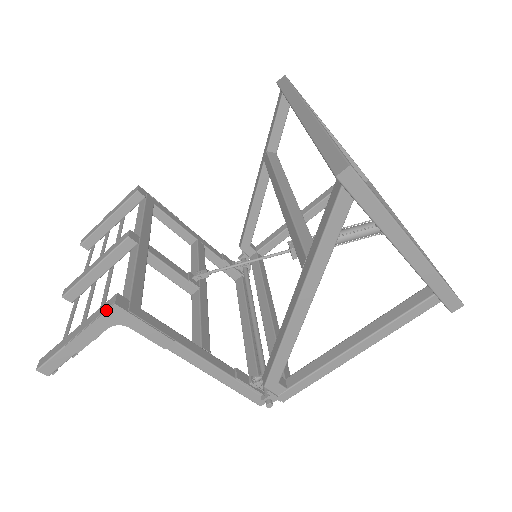
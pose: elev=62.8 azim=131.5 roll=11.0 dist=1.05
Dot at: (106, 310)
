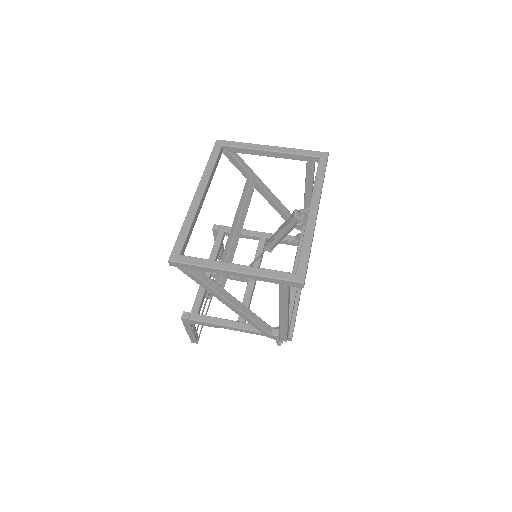
Dot at: (182, 320)
